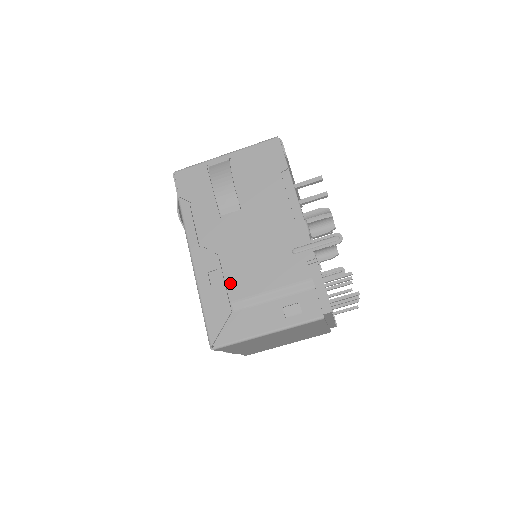
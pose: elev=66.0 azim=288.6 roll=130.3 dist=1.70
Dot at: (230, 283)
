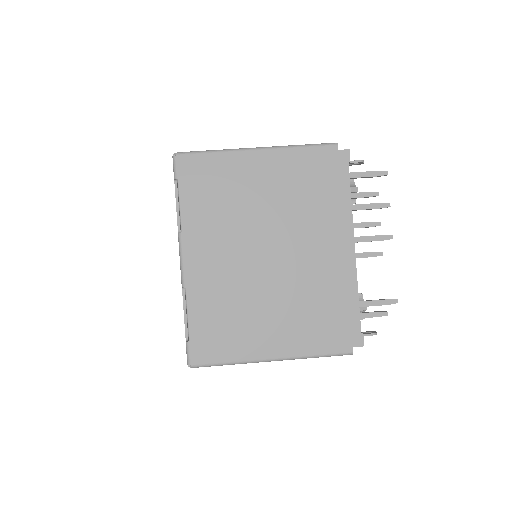
Dot at: occluded
